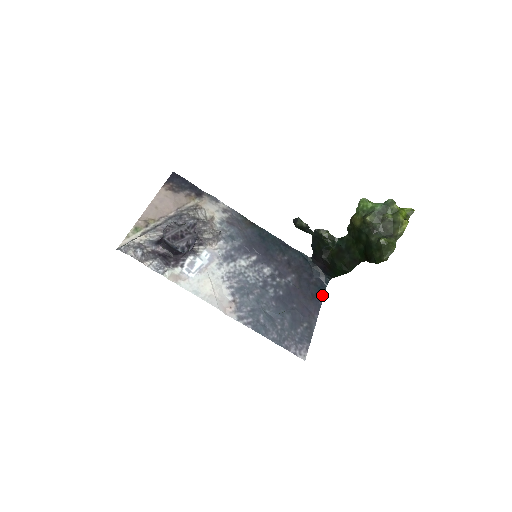
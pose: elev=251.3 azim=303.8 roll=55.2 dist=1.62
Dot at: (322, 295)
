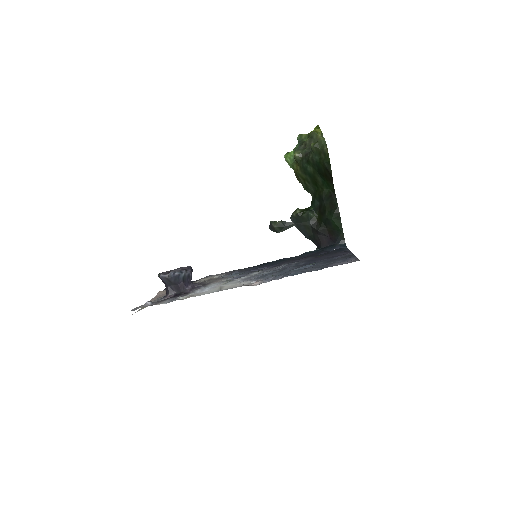
Dot at: occluded
